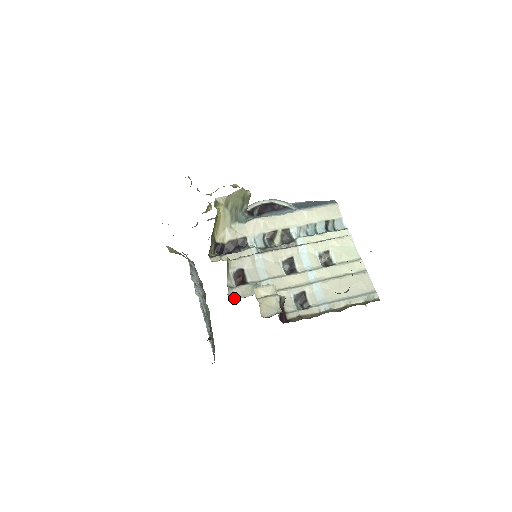
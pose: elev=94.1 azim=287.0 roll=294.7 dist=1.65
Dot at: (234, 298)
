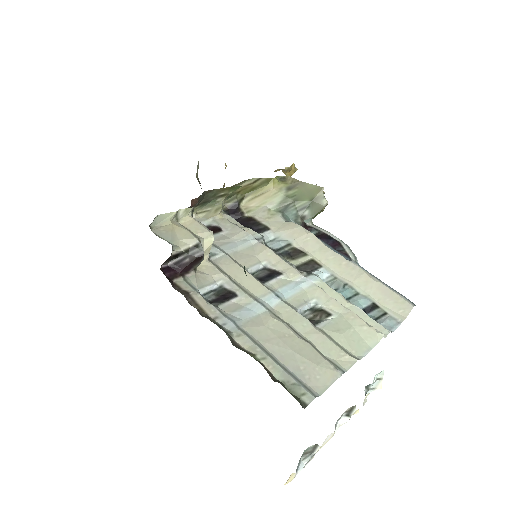
Dot at: occluded
